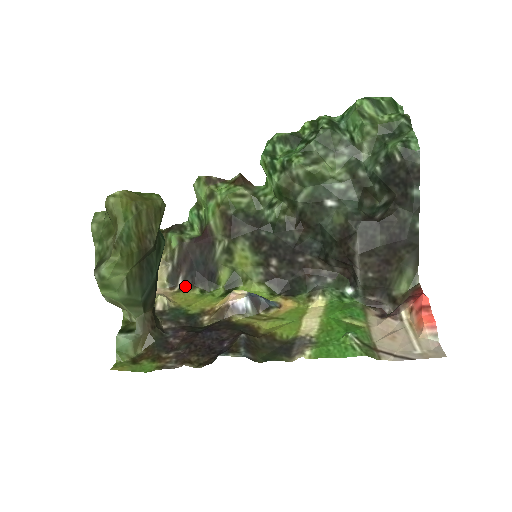
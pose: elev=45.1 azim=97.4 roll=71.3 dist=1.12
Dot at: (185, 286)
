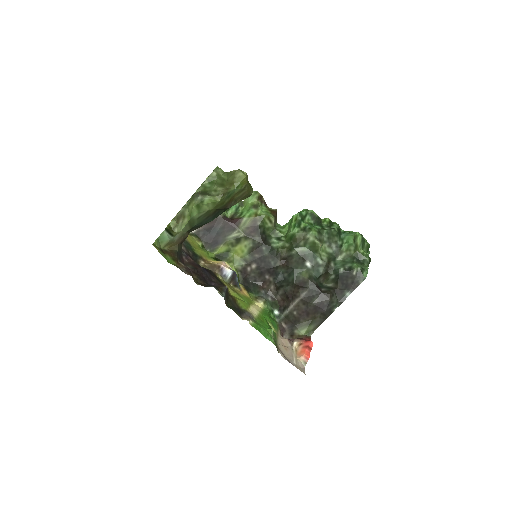
Dot at: (195, 235)
